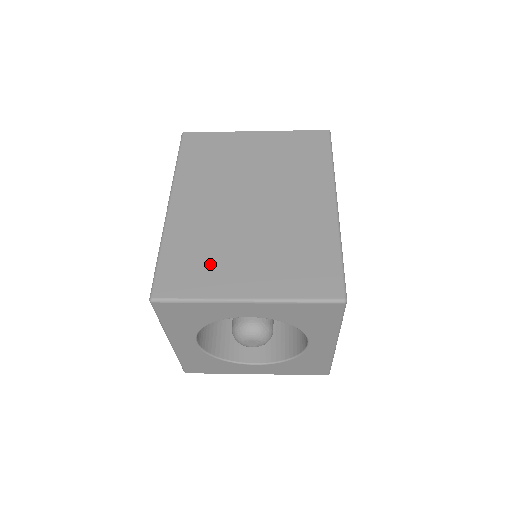
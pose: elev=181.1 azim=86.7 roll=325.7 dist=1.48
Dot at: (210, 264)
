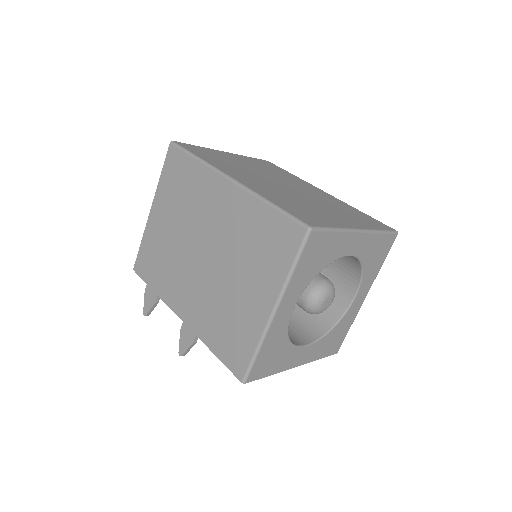
Dot at: (313, 211)
